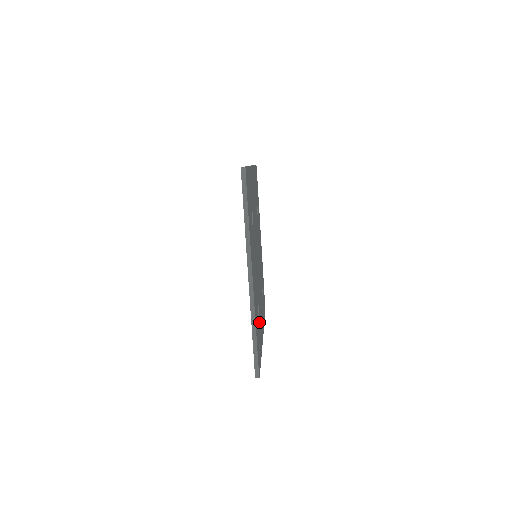
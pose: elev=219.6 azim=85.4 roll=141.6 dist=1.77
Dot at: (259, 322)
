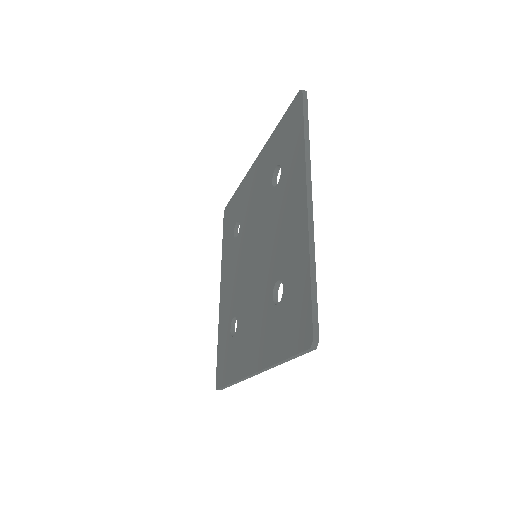
Dot at: (233, 325)
